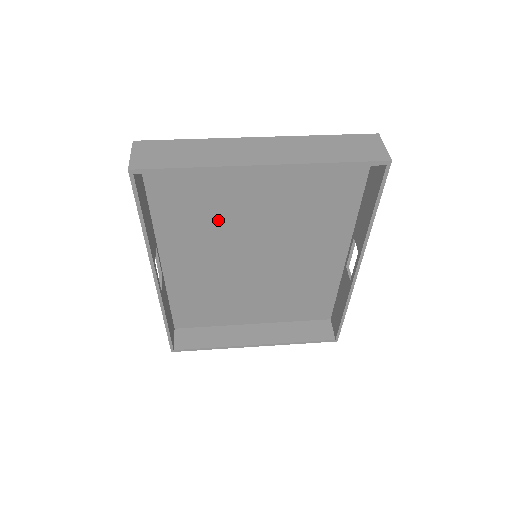
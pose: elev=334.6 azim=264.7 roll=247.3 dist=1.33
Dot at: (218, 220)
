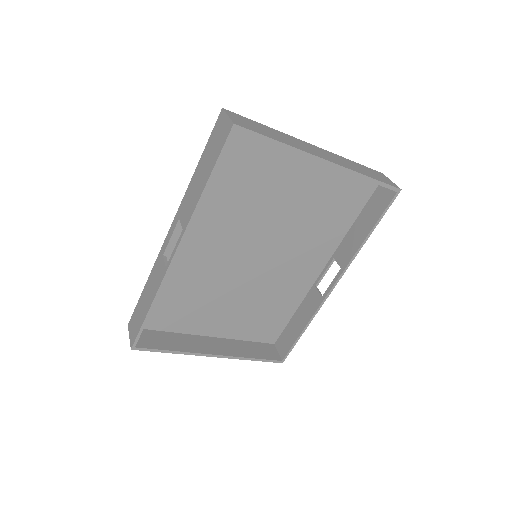
Dot at: (246, 209)
